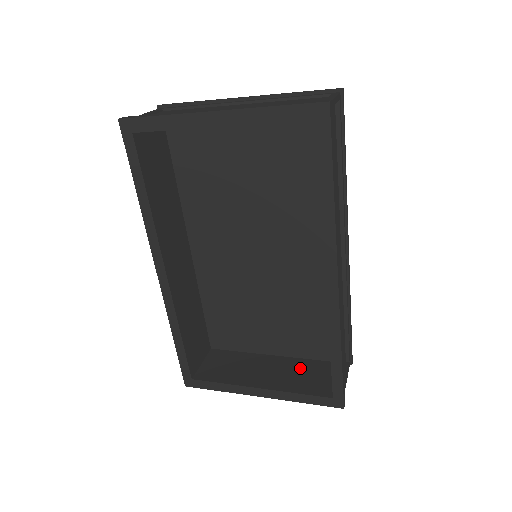
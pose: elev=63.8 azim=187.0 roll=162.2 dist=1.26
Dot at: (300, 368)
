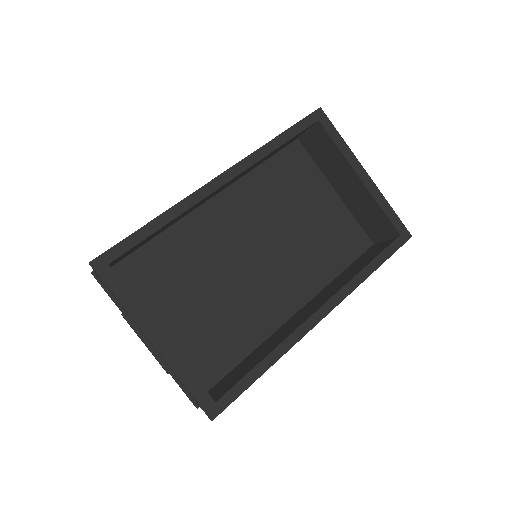
Dot at: occluded
